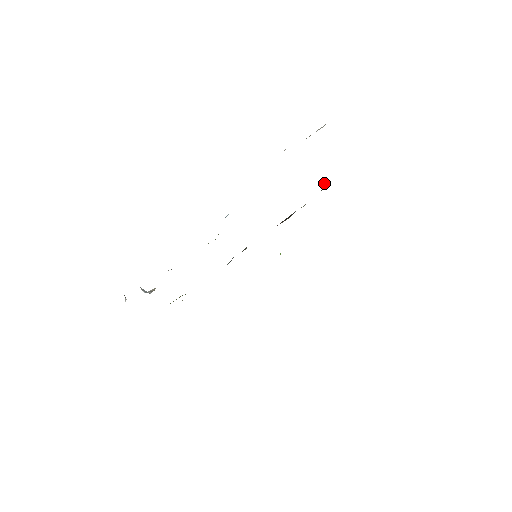
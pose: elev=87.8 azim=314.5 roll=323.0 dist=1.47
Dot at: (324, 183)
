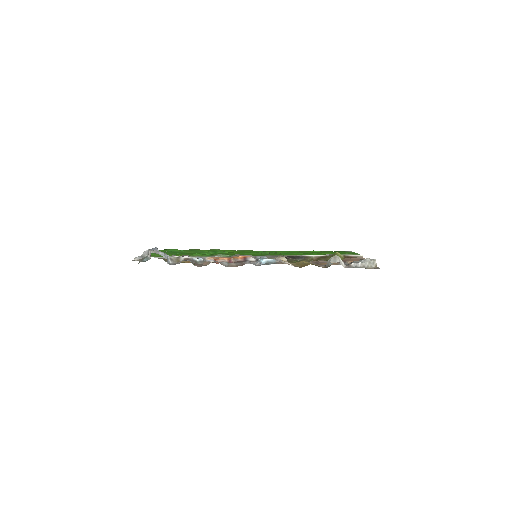
Dot at: (338, 254)
